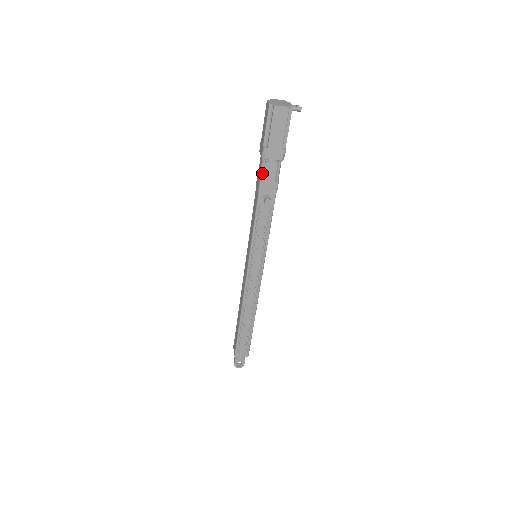
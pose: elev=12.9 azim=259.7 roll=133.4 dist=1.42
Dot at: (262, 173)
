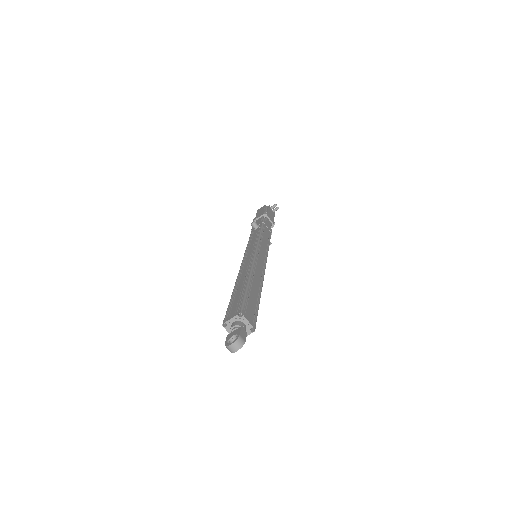
Dot at: occluded
